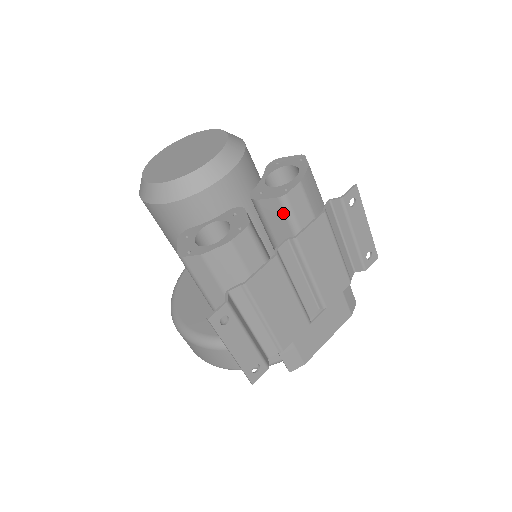
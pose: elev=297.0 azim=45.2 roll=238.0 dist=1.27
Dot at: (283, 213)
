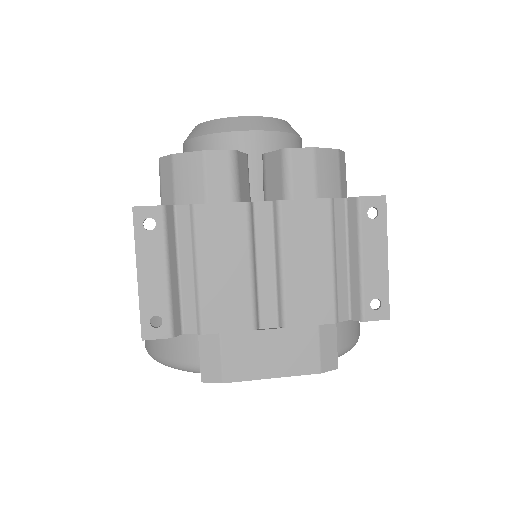
Dot at: (281, 172)
